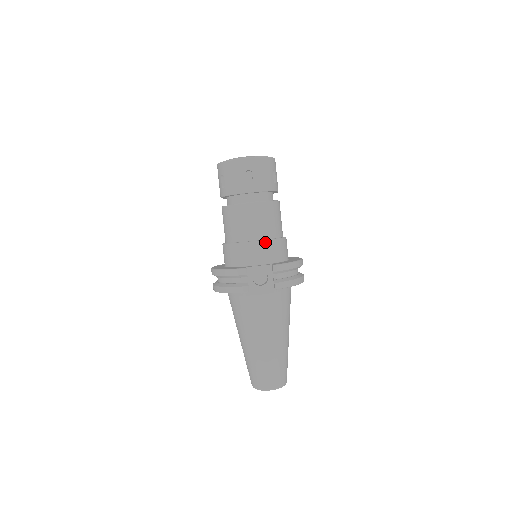
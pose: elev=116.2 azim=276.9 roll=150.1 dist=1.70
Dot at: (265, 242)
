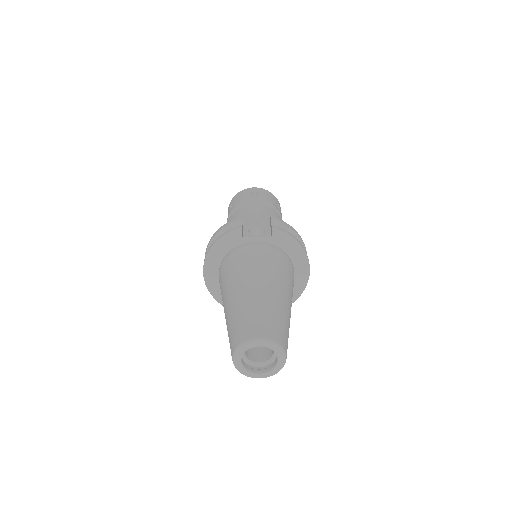
Dot at: (265, 219)
